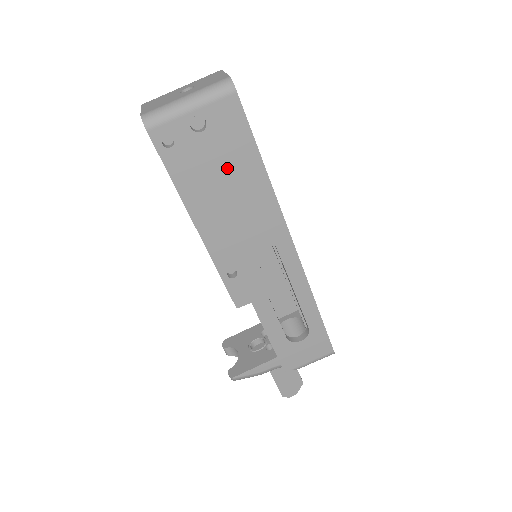
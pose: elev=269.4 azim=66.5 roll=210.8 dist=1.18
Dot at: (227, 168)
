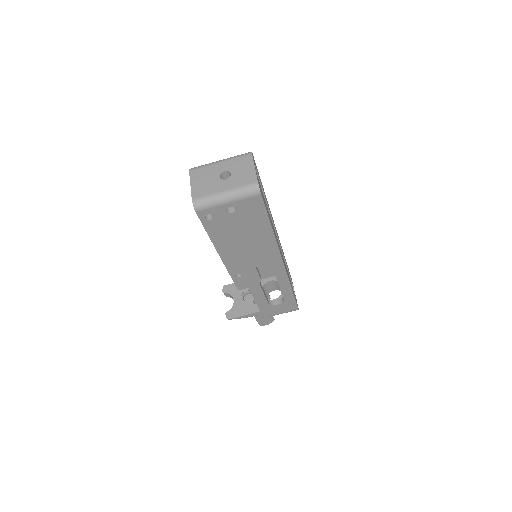
Dot at: (246, 229)
